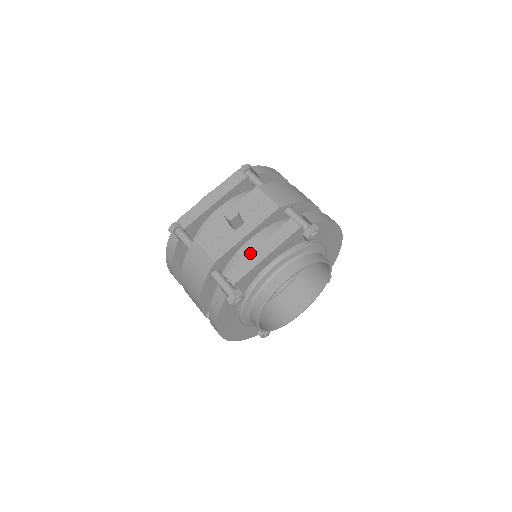
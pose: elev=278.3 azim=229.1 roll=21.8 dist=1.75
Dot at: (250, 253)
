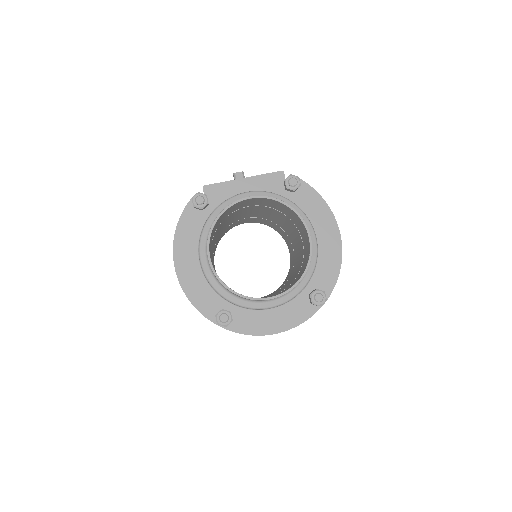
Dot at: occluded
